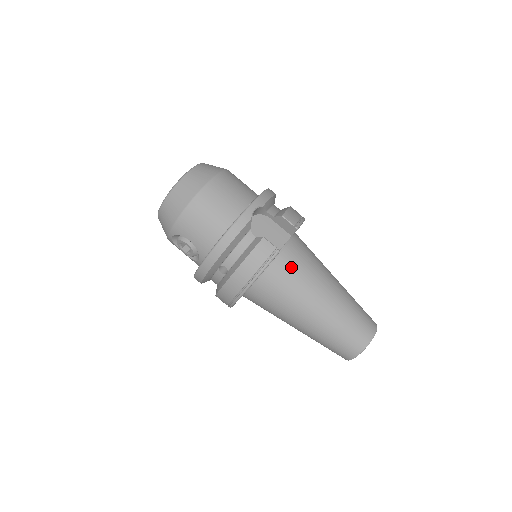
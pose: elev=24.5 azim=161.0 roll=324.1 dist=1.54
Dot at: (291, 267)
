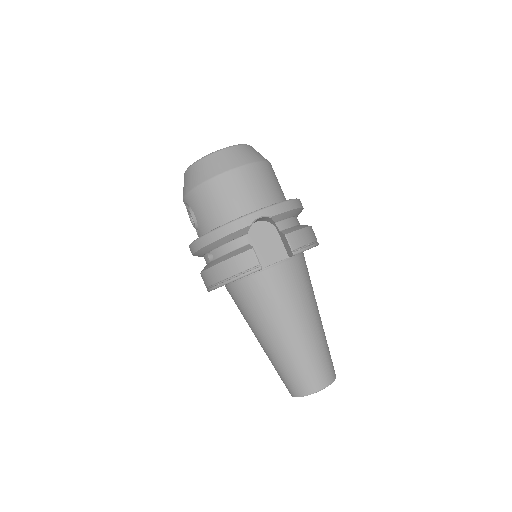
Dot at: (271, 287)
